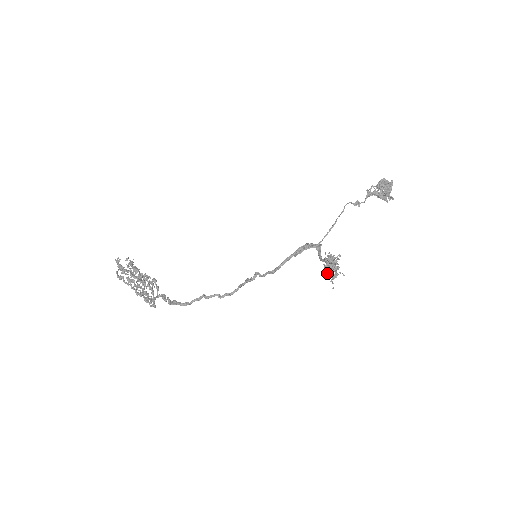
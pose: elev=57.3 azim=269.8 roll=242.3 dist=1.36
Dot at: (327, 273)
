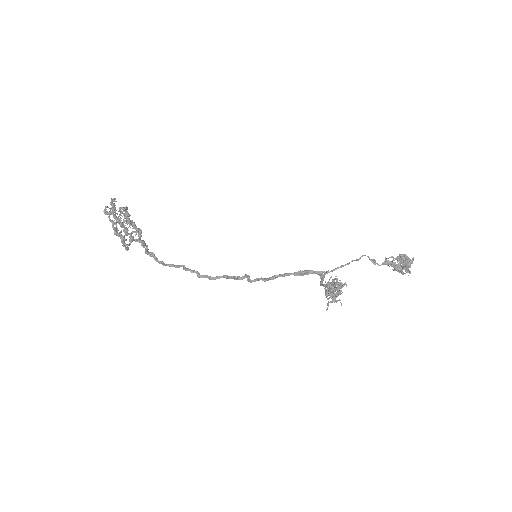
Dot at: occluded
